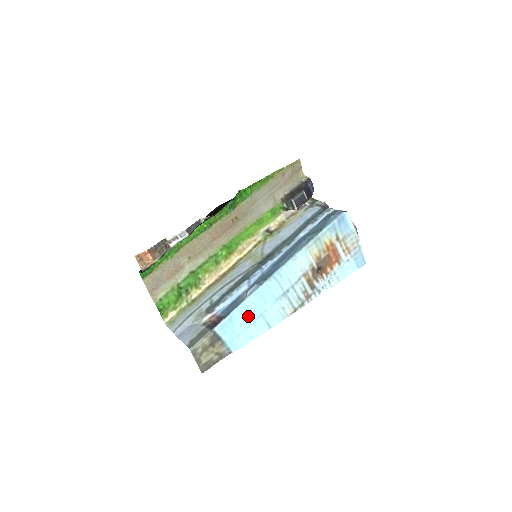
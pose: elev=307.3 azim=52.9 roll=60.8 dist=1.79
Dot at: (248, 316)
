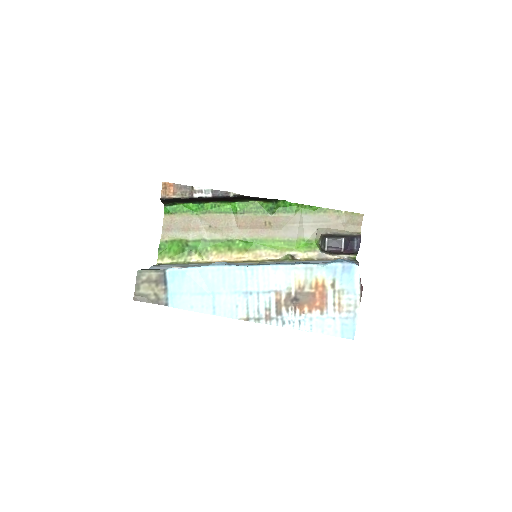
Dot at: (201, 284)
